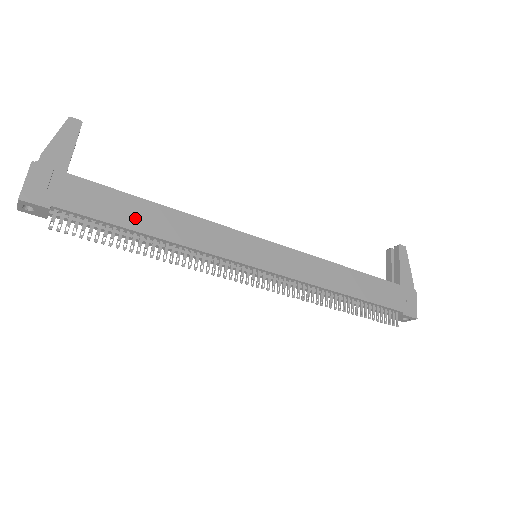
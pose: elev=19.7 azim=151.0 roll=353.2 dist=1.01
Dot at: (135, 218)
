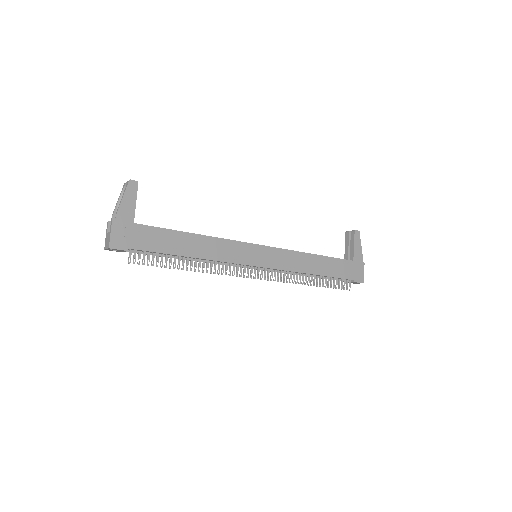
Dot at: (179, 247)
